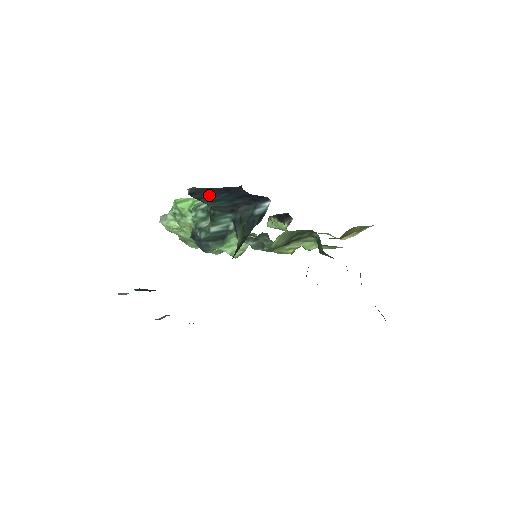
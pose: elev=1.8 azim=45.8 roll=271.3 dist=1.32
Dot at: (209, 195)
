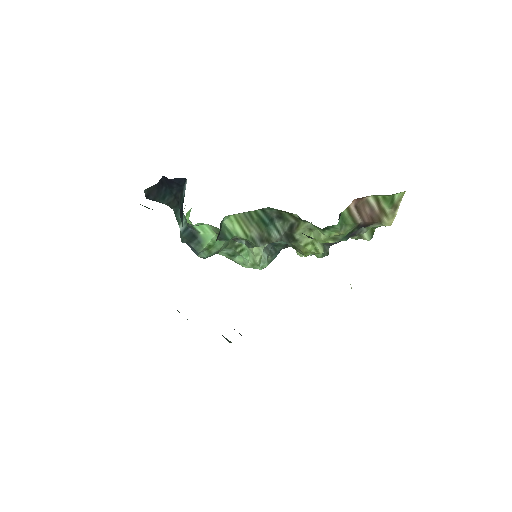
Dot at: (157, 193)
